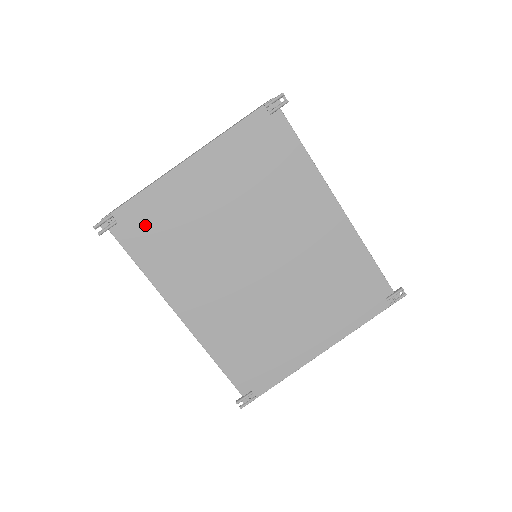
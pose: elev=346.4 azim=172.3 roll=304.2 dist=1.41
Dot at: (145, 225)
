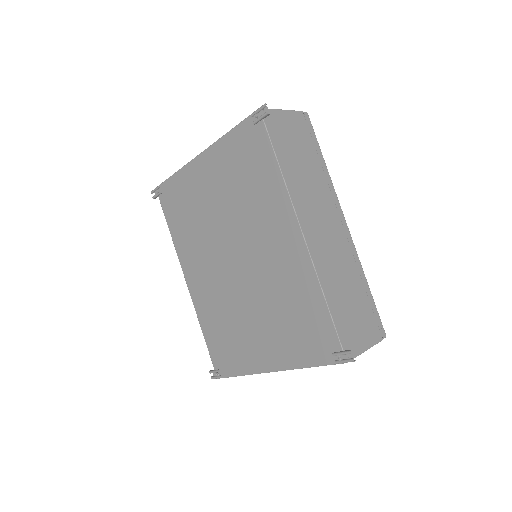
Dot at: (175, 200)
